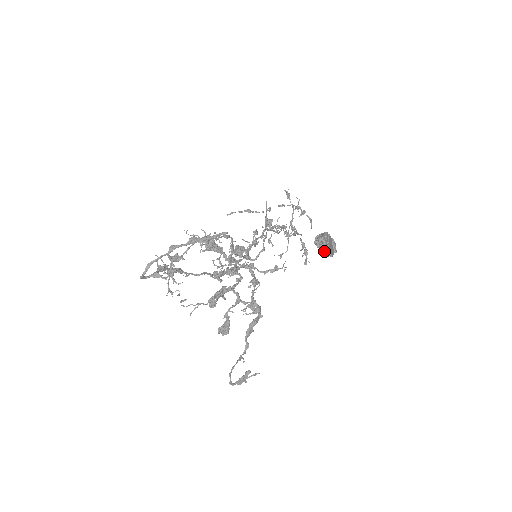
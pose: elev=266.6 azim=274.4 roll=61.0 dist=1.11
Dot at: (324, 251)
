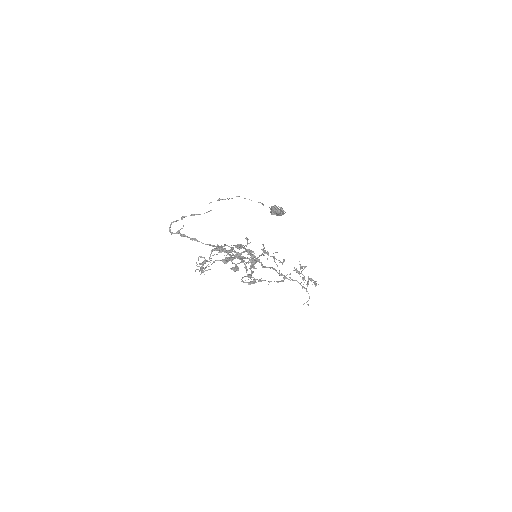
Dot at: (274, 210)
